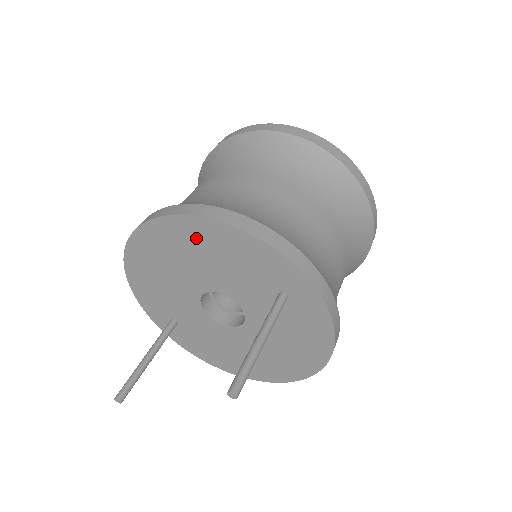
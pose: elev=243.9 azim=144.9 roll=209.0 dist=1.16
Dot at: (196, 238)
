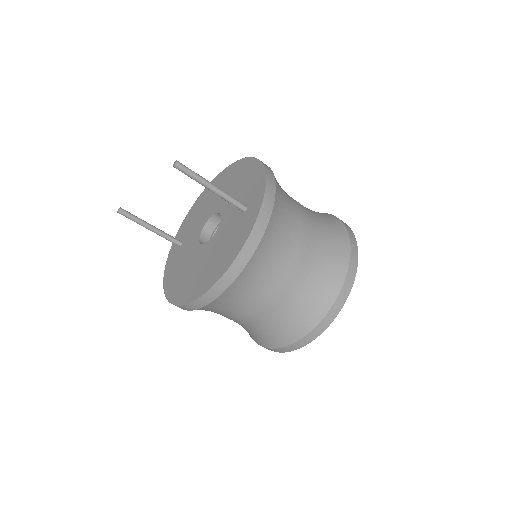
Dot at: (240, 172)
